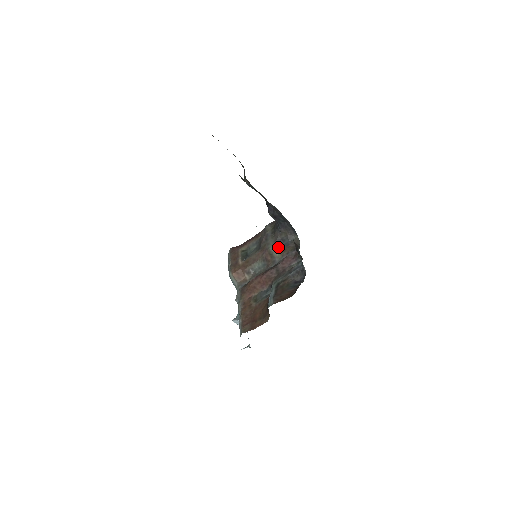
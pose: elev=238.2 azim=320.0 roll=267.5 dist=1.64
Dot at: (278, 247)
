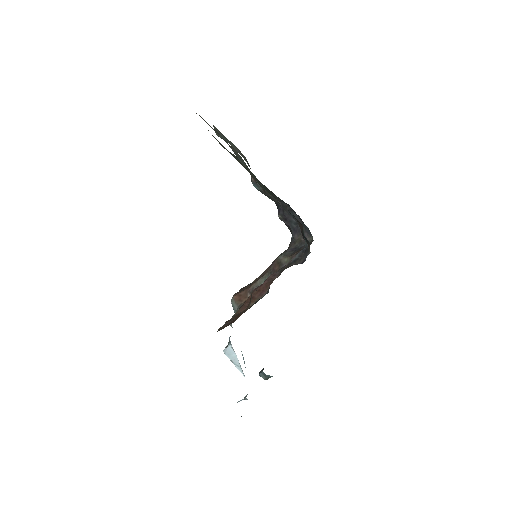
Dot at: (289, 254)
